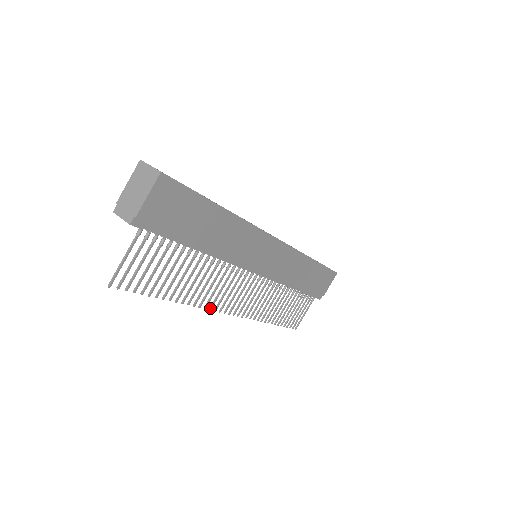
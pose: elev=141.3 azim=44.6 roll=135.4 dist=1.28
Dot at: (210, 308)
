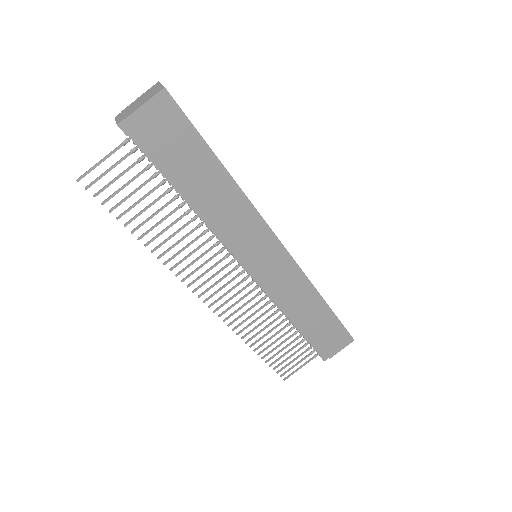
Dot at: (183, 279)
